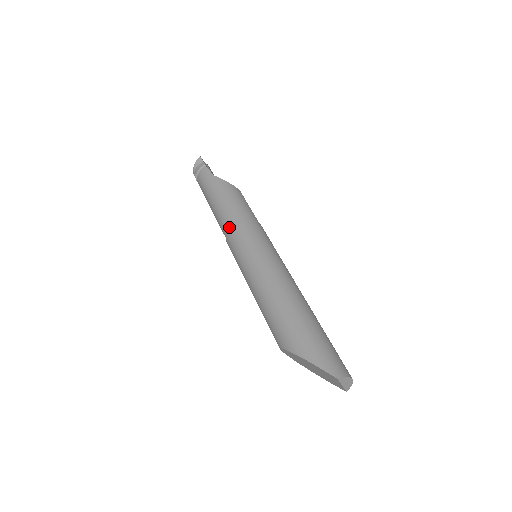
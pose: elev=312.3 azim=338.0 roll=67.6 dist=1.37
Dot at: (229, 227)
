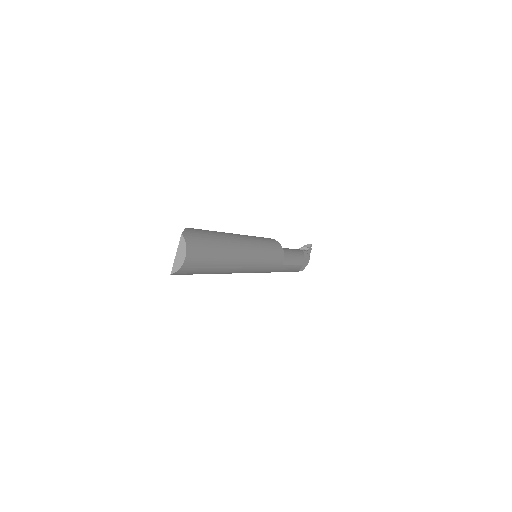
Dot at: occluded
